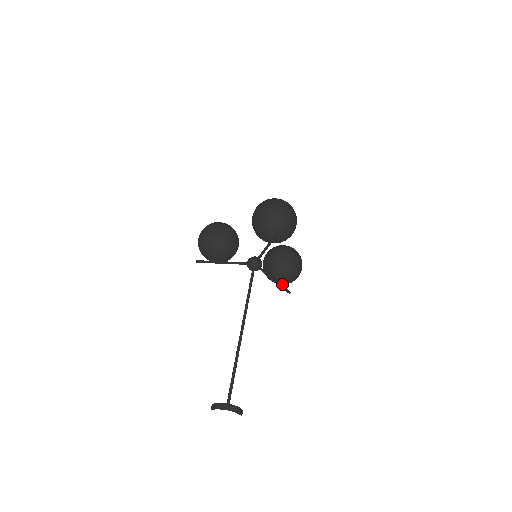
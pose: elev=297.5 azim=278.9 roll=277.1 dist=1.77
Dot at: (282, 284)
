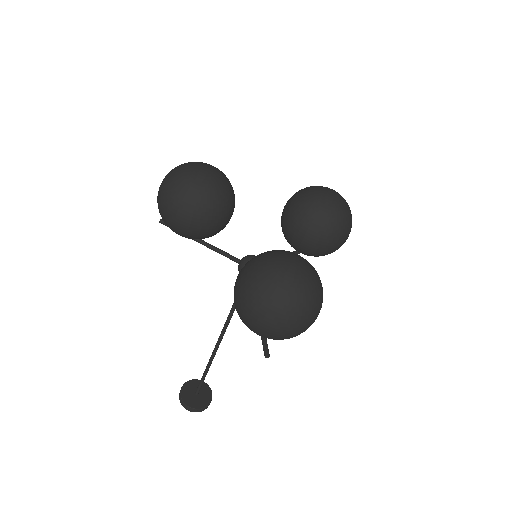
Dot at: occluded
